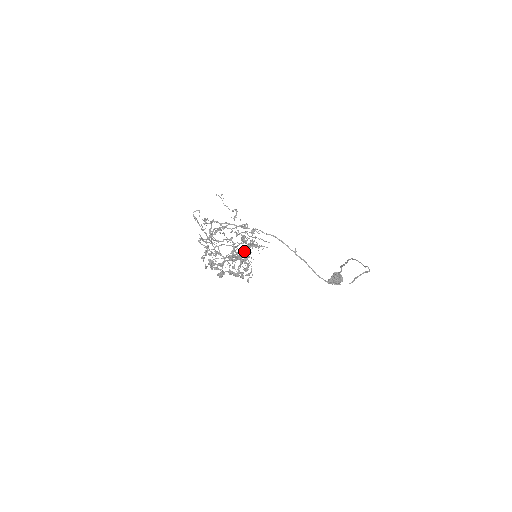
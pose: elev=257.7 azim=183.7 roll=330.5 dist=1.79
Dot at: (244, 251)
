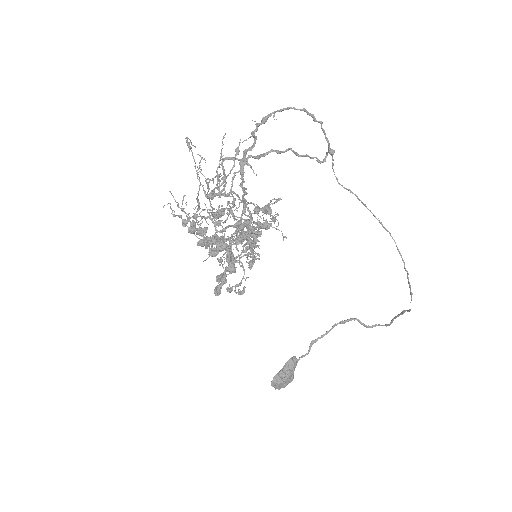
Dot at: occluded
